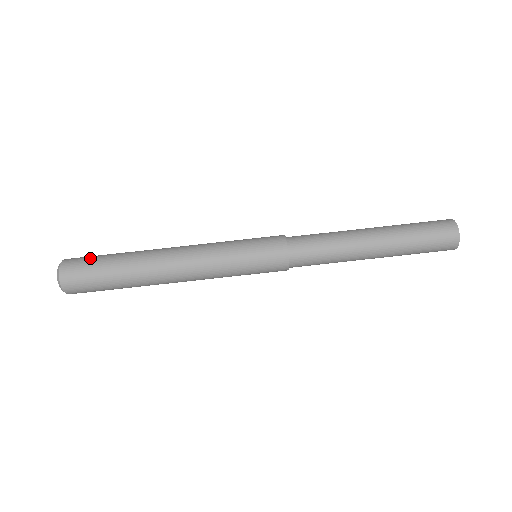
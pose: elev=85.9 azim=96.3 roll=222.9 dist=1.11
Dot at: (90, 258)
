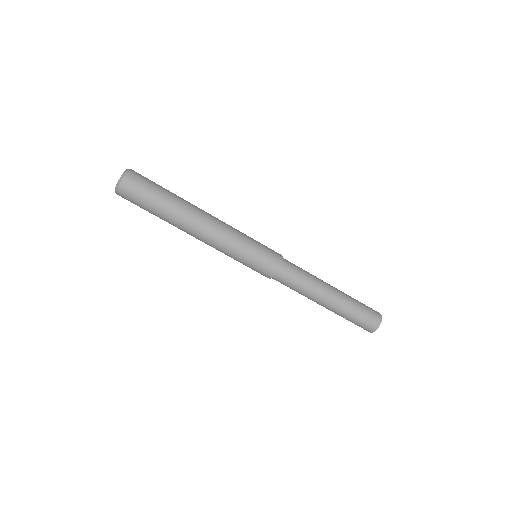
Dot at: (144, 191)
